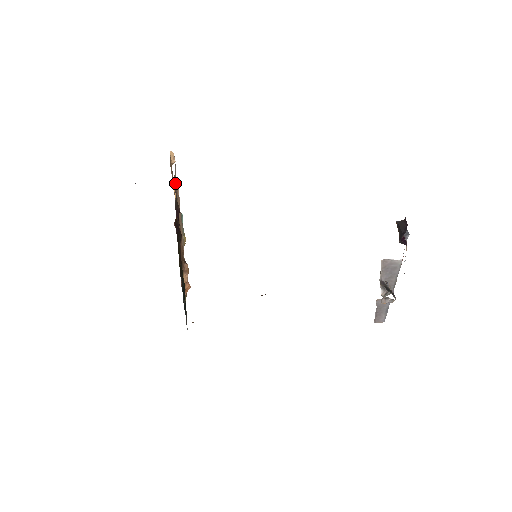
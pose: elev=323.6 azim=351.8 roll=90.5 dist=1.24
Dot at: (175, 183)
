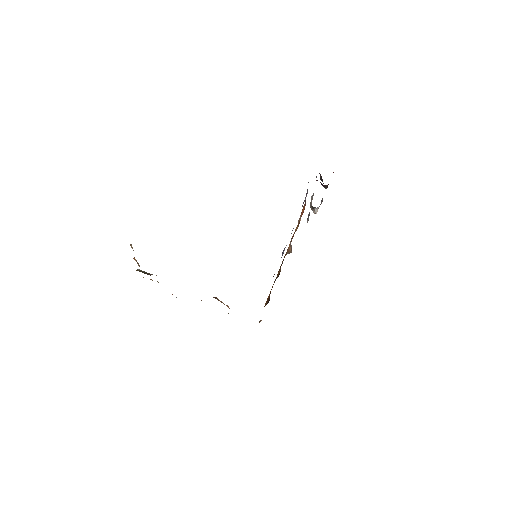
Dot at: occluded
